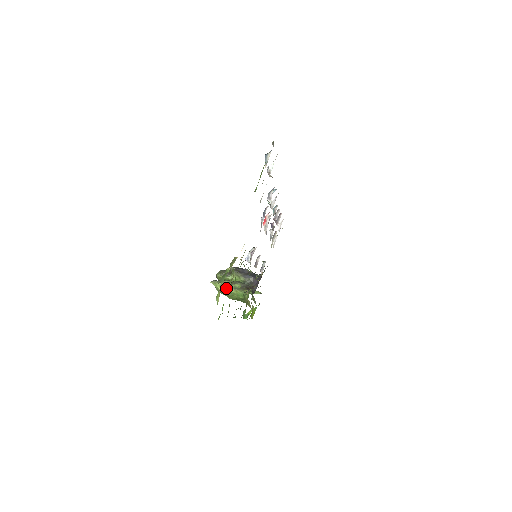
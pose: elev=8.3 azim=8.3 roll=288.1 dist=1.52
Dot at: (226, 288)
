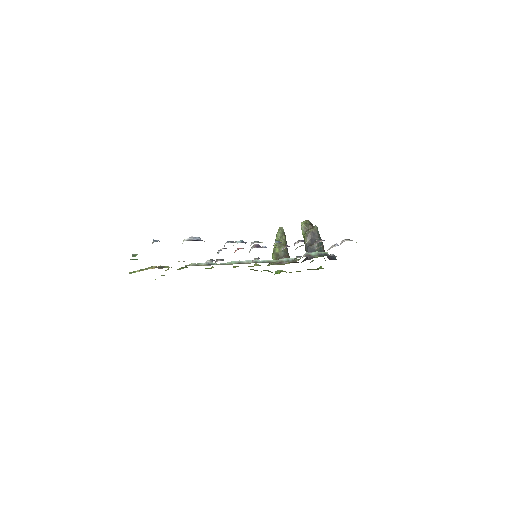
Dot at: occluded
